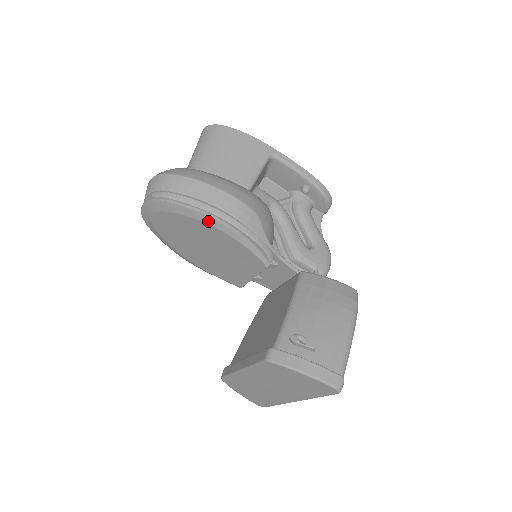
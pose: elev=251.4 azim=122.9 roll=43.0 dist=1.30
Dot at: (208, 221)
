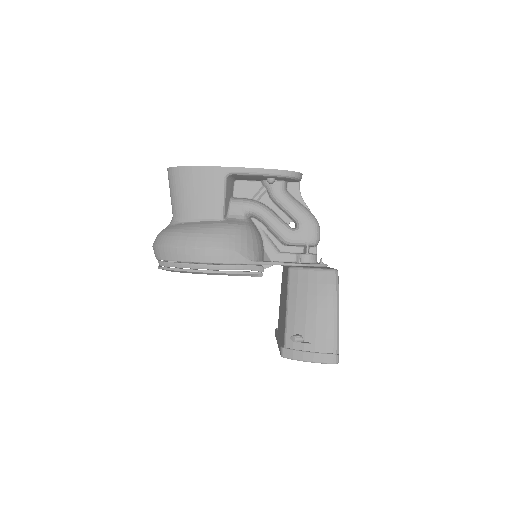
Dot at: occluded
